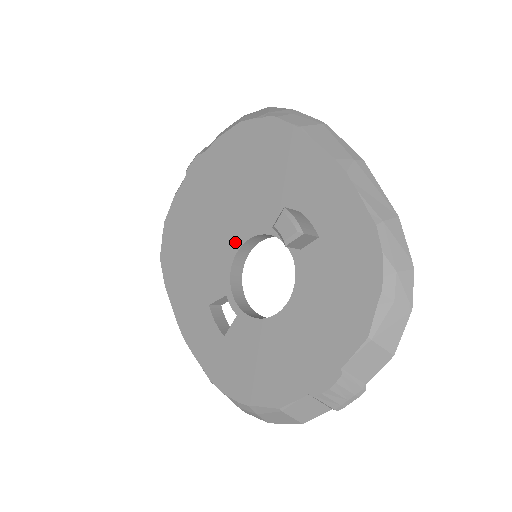
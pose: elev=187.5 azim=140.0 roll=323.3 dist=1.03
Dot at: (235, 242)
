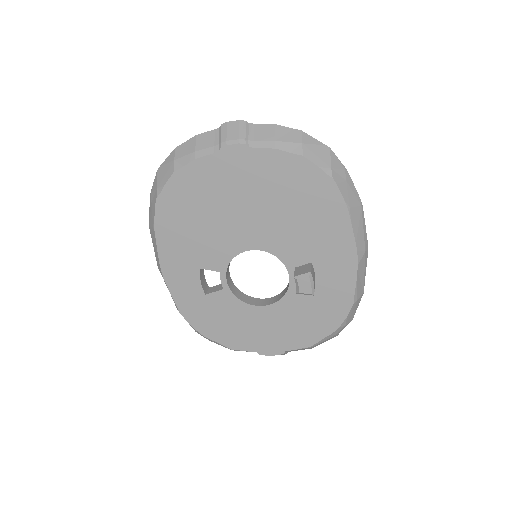
Dot at: (247, 244)
